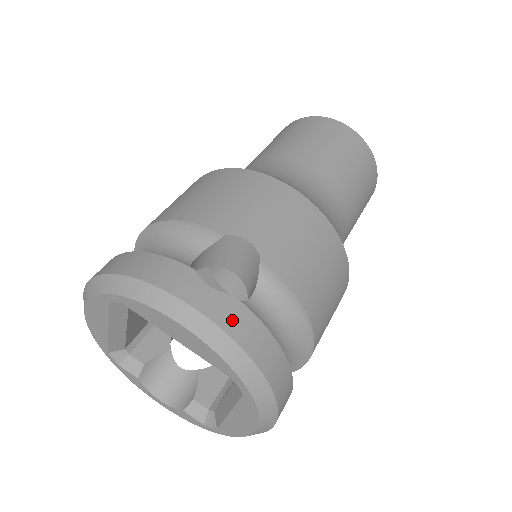
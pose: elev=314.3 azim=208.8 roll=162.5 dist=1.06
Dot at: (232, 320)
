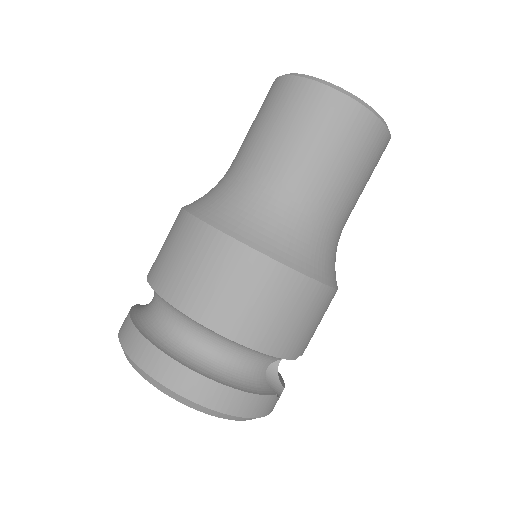
Dot at: occluded
